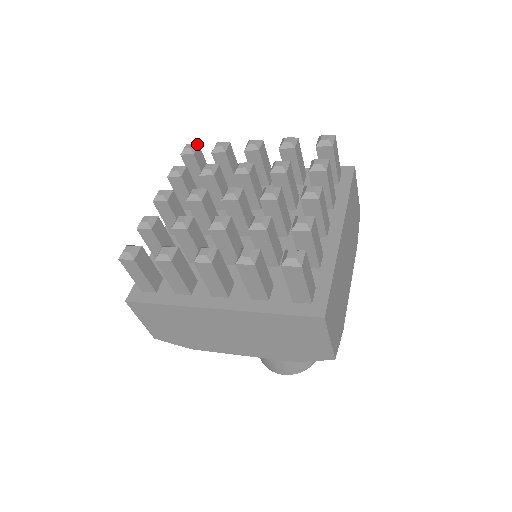
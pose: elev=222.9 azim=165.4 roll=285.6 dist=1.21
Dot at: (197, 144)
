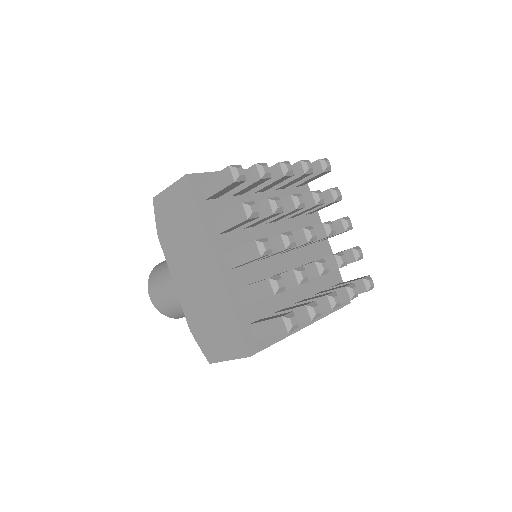
Dot at: occluded
